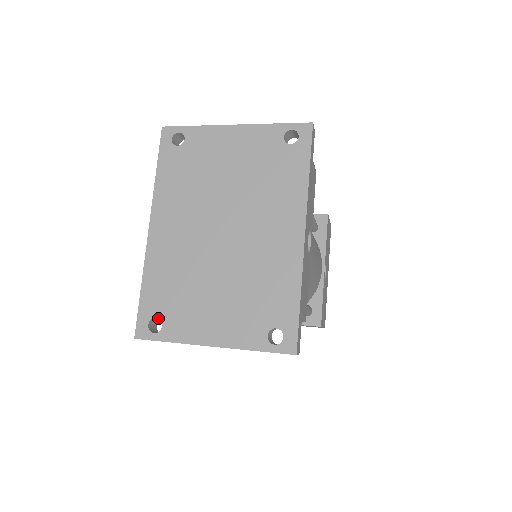
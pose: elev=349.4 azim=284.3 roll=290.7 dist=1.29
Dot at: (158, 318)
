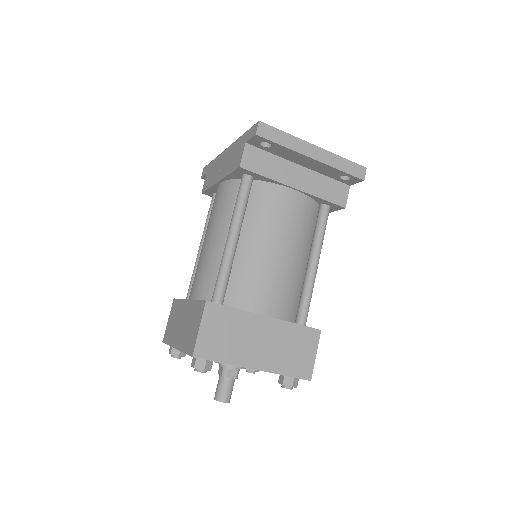
Dot at: occluded
